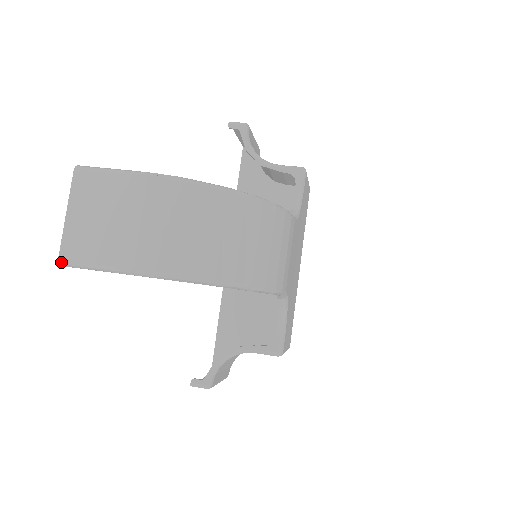
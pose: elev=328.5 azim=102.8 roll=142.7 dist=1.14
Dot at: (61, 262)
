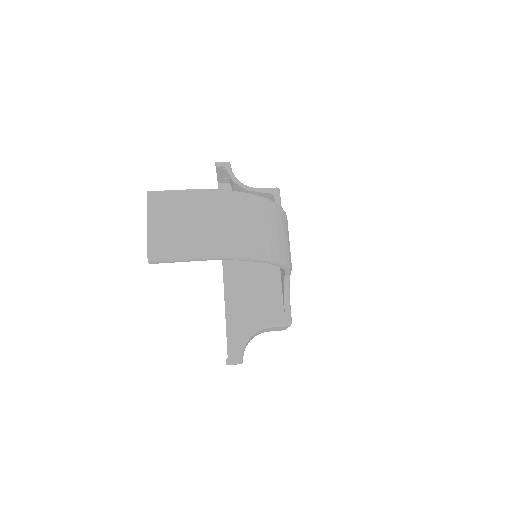
Dot at: (150, 259)
